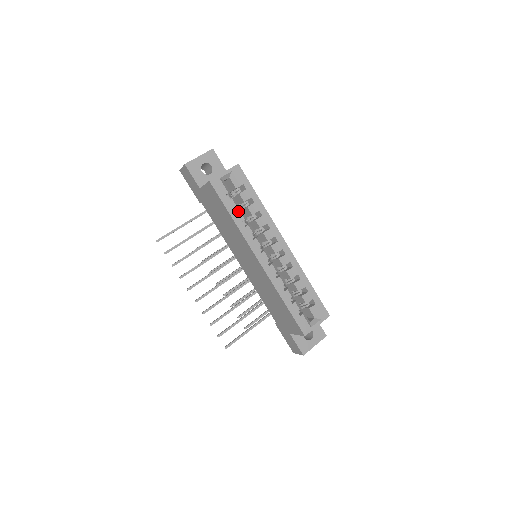
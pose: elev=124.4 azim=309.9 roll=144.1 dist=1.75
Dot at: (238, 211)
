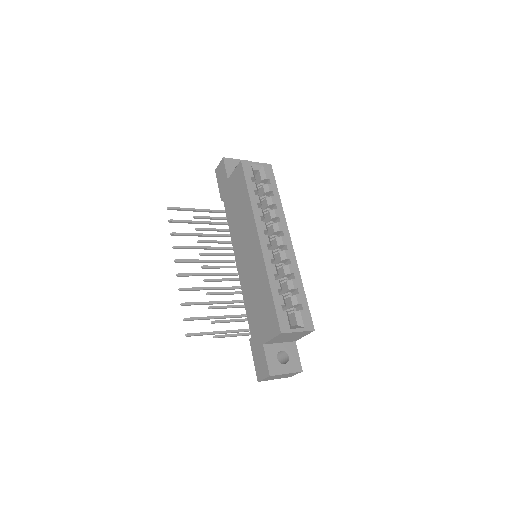
Dot at: occluded
